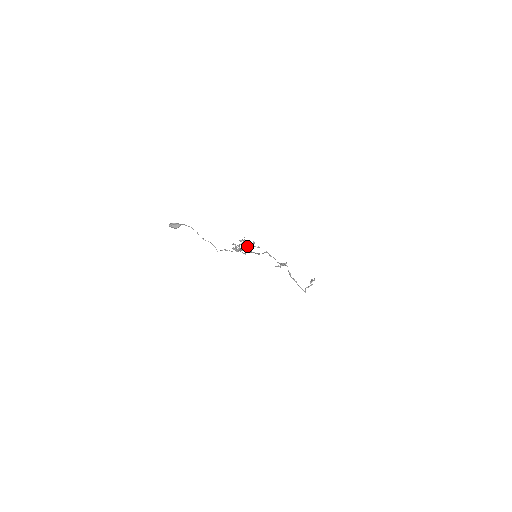
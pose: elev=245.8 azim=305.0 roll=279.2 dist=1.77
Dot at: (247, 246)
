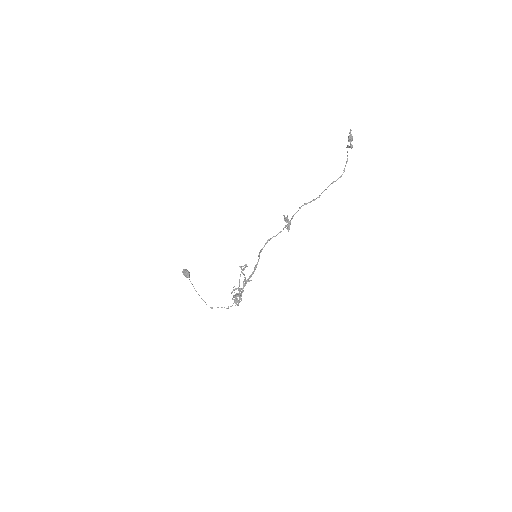
Dot at: (241, 296)
